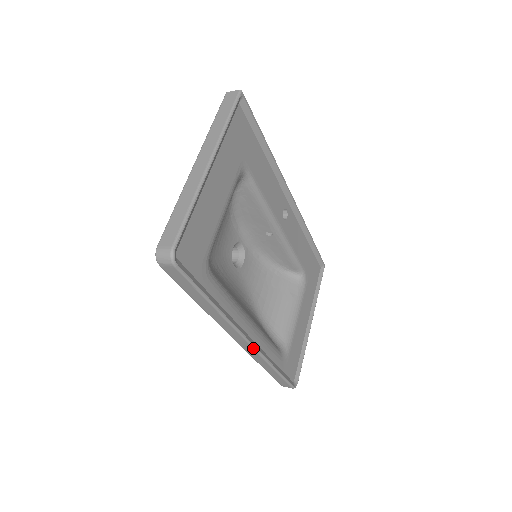
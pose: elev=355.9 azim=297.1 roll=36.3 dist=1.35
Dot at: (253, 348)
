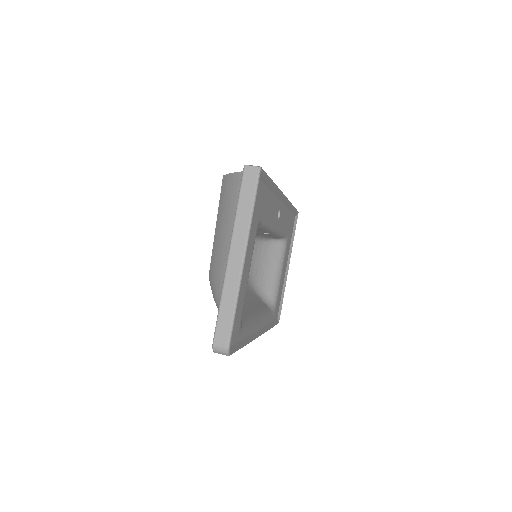
Dot at: occluded
